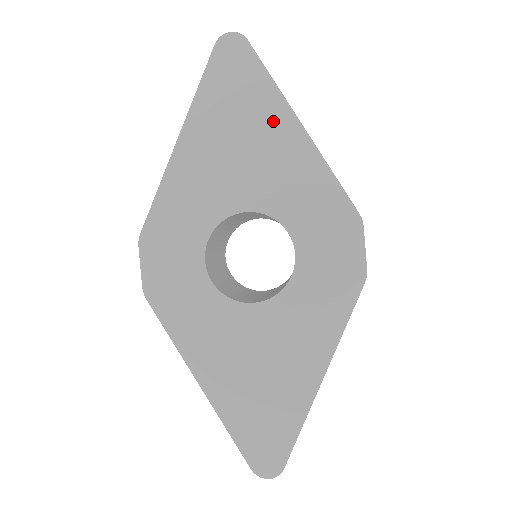
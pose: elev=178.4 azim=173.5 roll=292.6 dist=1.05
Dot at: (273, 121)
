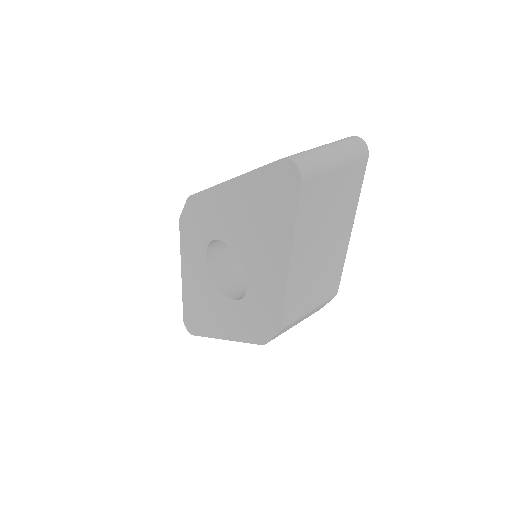
Dot at: (278, 240)
